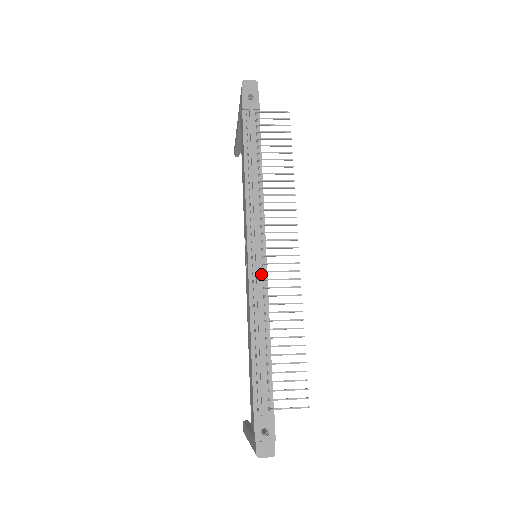
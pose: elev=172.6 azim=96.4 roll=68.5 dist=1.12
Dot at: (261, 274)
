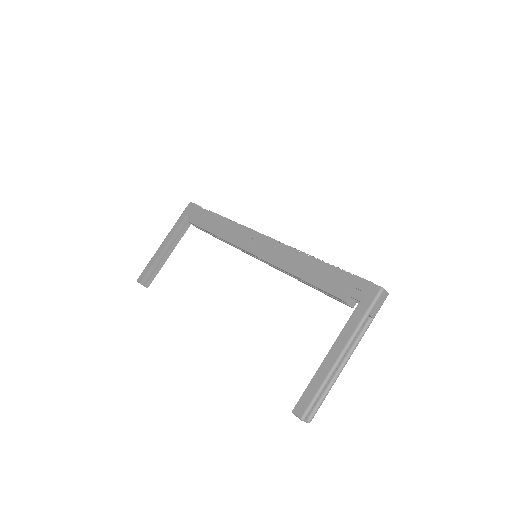
Dot at: occluded
